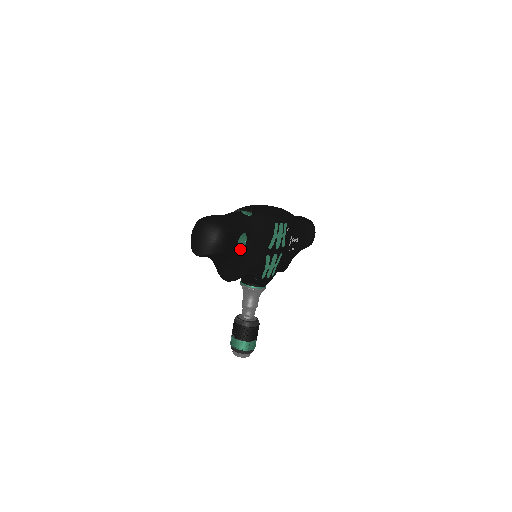
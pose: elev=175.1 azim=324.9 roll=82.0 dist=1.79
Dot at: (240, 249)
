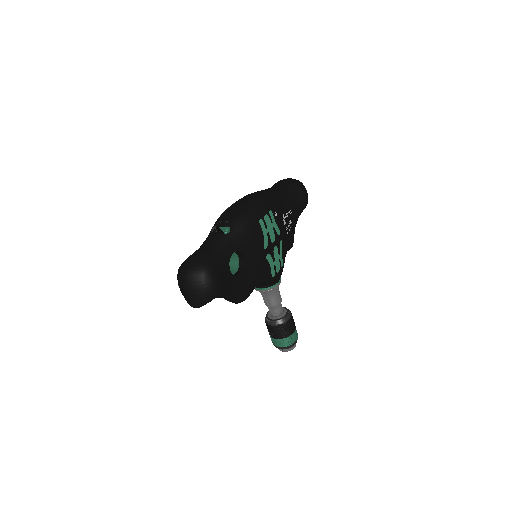
Dot at: (236, 269)
